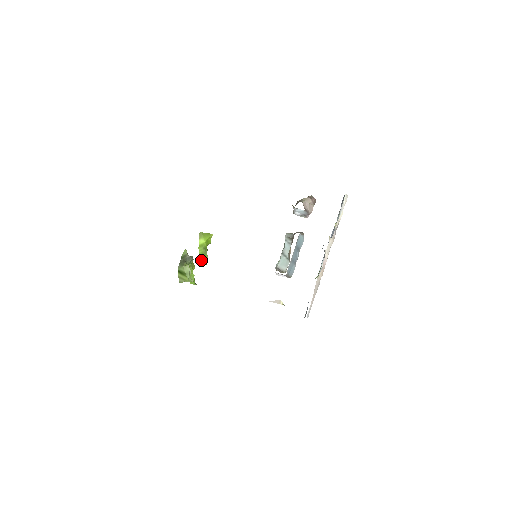
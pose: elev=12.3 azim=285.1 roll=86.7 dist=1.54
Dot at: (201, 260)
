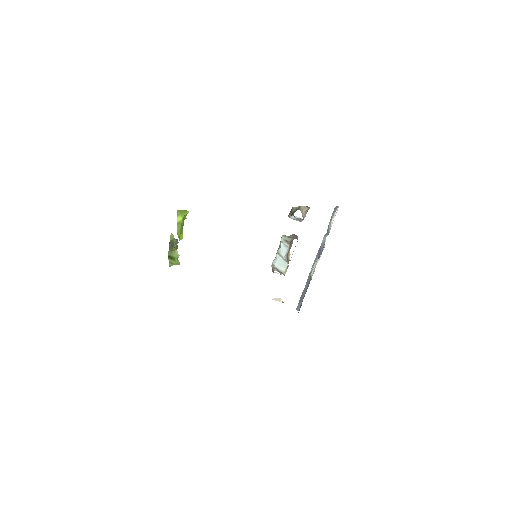
Dot at: (178, 237)
